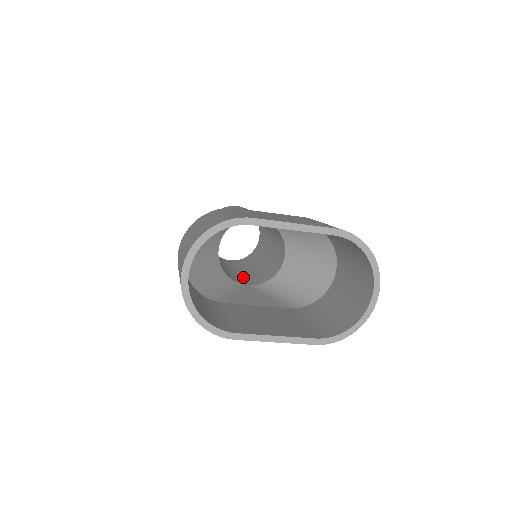
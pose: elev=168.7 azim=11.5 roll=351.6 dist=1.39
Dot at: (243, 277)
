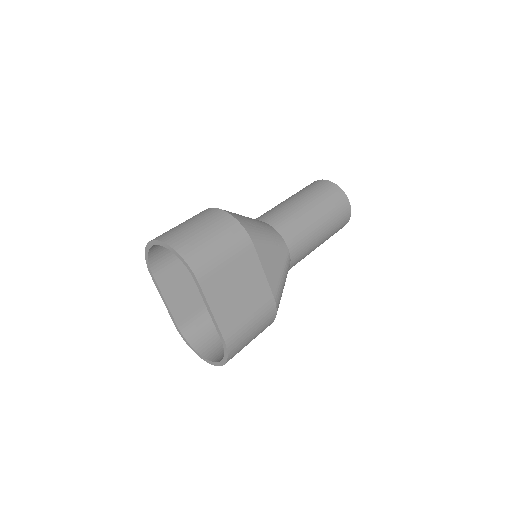
Dot at: occluded
